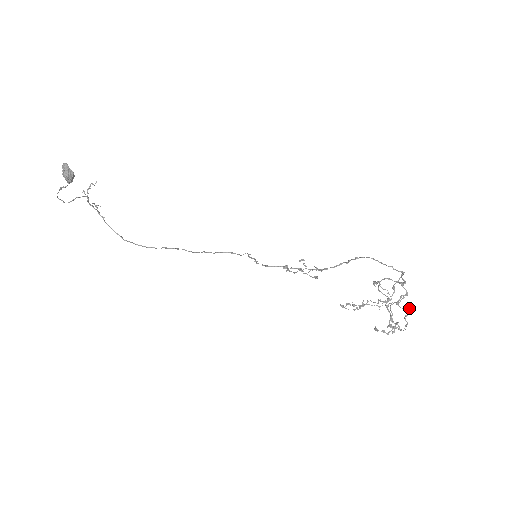
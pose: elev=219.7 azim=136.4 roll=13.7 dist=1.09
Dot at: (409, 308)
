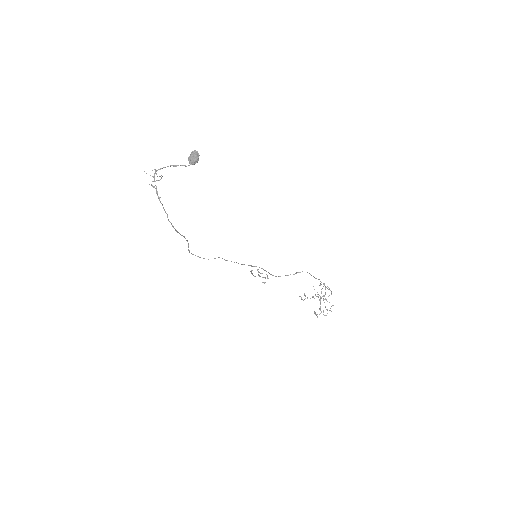
Dot at: occluded
